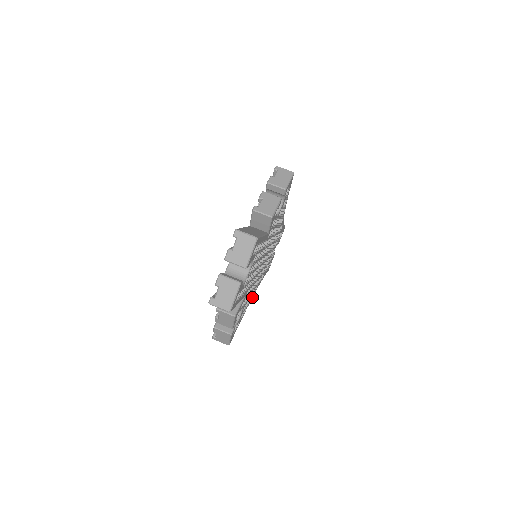
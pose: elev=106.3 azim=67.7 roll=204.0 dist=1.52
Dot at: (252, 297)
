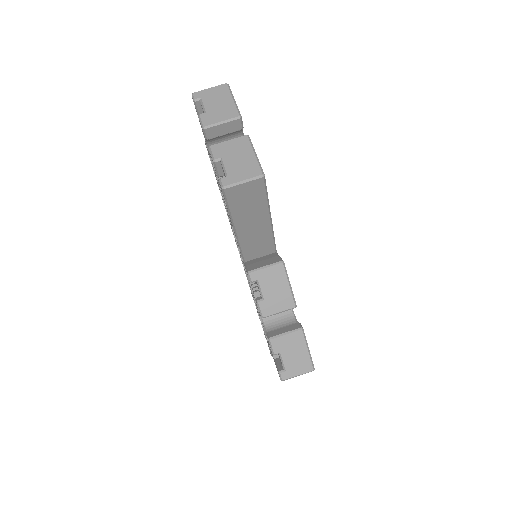
Dot at: occluded
